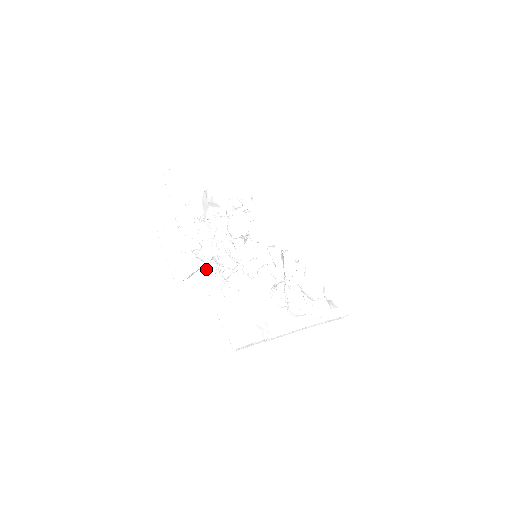
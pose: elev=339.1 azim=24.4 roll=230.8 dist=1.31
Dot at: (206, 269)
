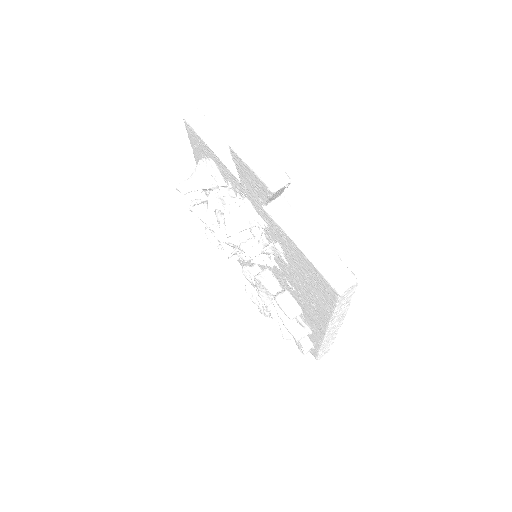
Dot at: (276, 204)
